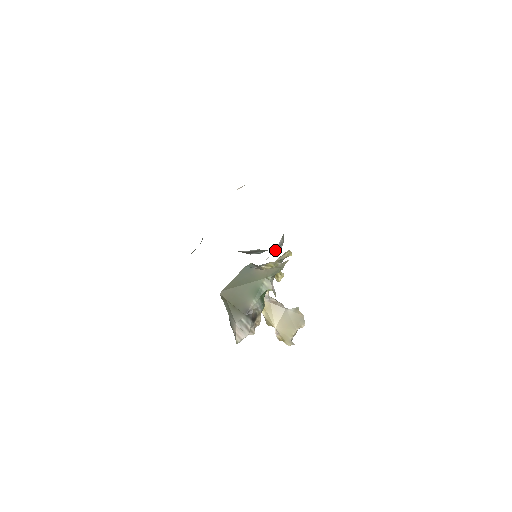
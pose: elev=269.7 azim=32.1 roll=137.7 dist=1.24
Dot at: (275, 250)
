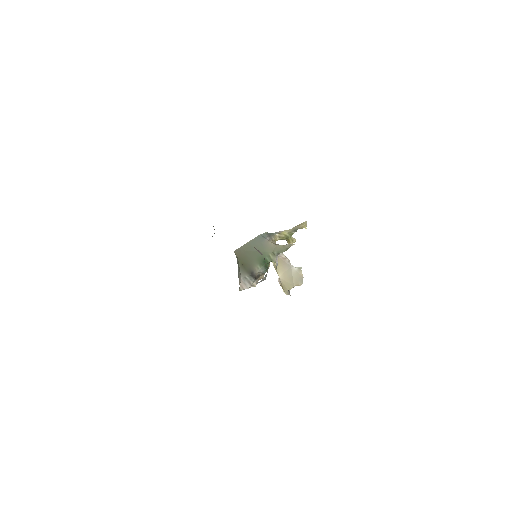
Dot at: (257, 283)
